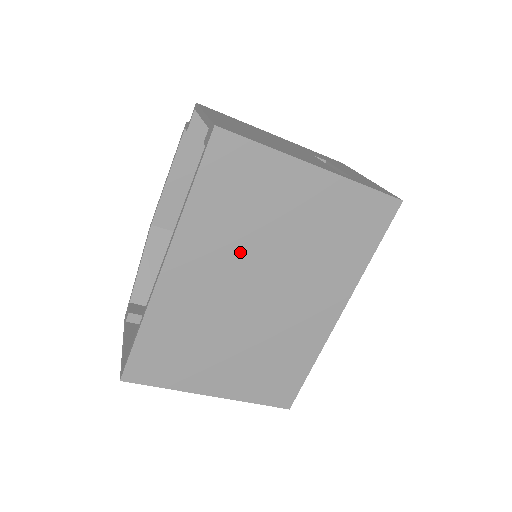
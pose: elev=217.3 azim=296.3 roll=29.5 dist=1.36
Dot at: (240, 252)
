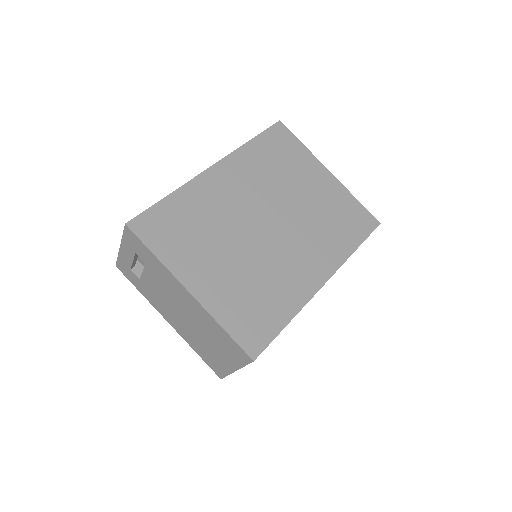
Dot at: (267, 189)
